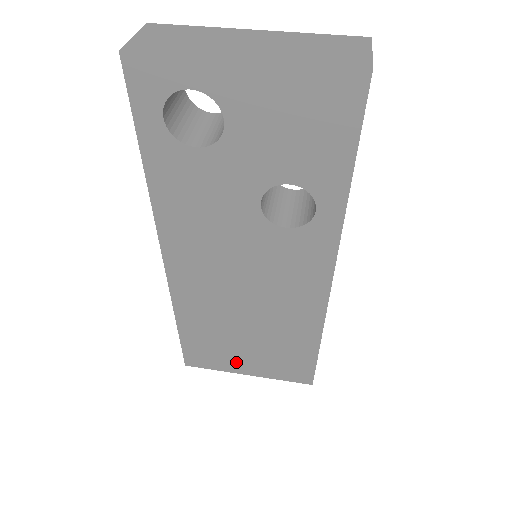
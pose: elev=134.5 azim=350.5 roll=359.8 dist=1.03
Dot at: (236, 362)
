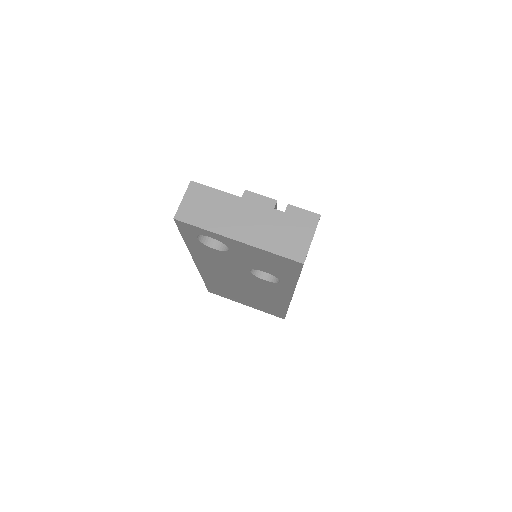
Dot at: (239, 300)
